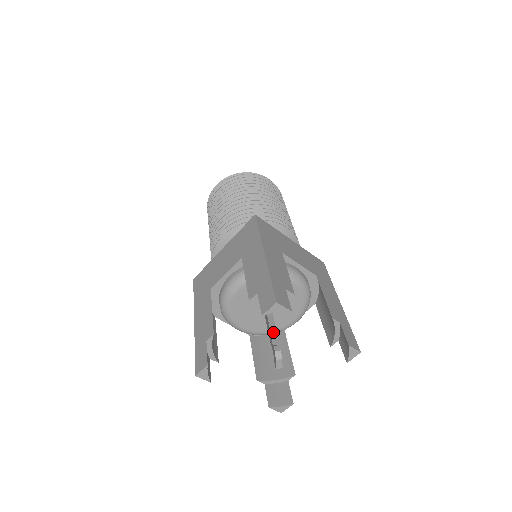
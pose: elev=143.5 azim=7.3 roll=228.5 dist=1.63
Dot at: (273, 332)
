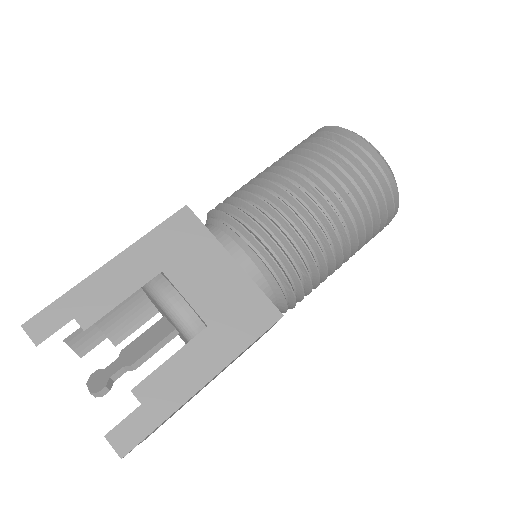
Dot at: (129, 368)
